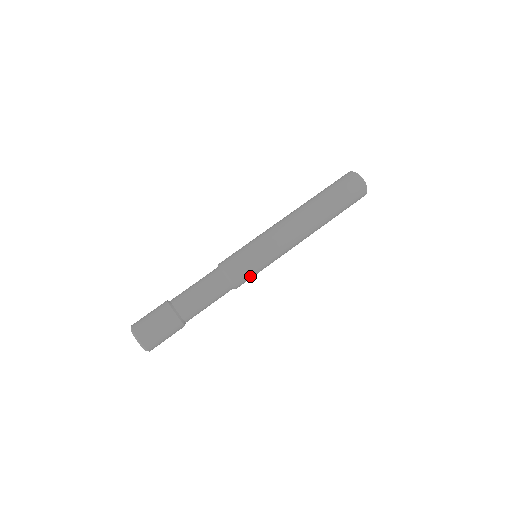
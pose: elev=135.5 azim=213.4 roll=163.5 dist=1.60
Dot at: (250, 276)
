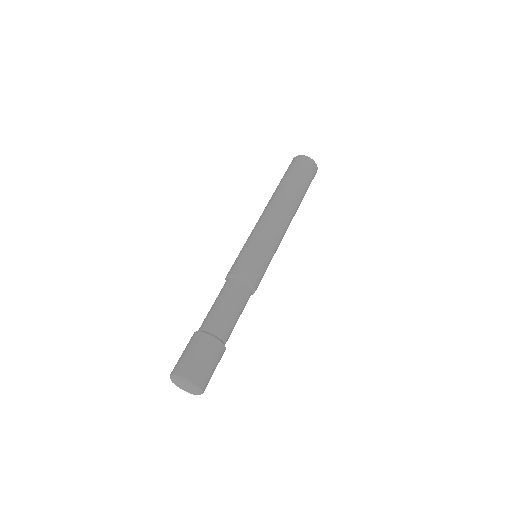
Dot at: (262, 273)
